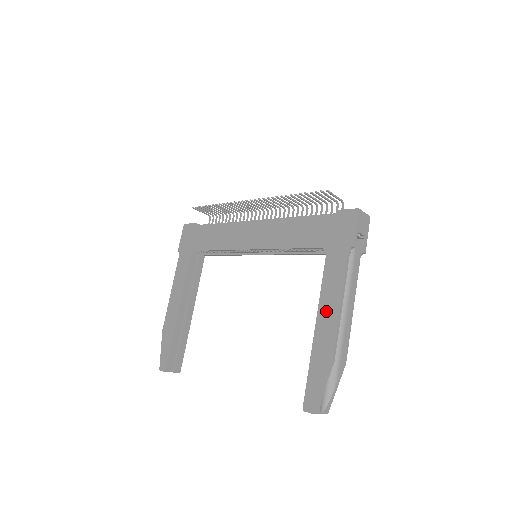
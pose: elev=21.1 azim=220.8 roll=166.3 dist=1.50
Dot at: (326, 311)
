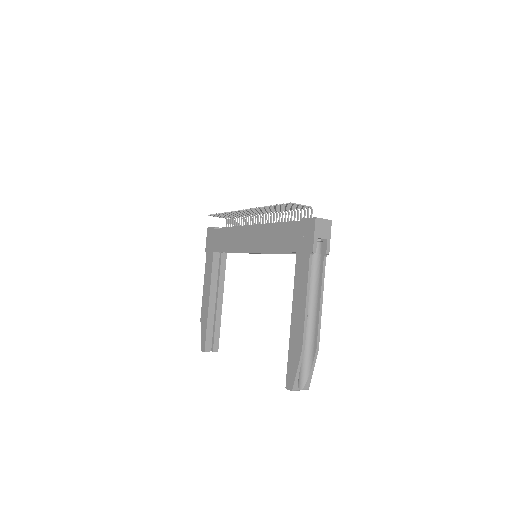
Dot at: (297, 308)
